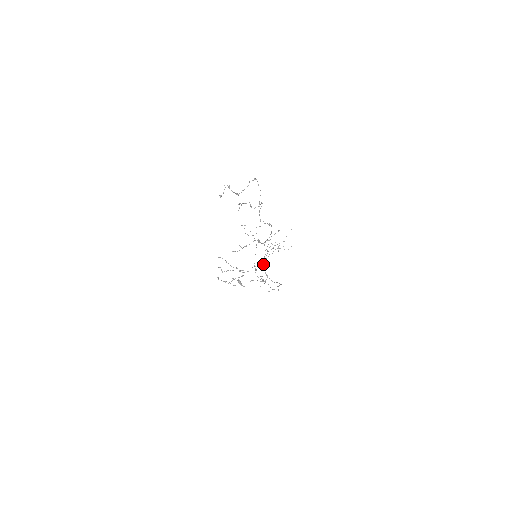
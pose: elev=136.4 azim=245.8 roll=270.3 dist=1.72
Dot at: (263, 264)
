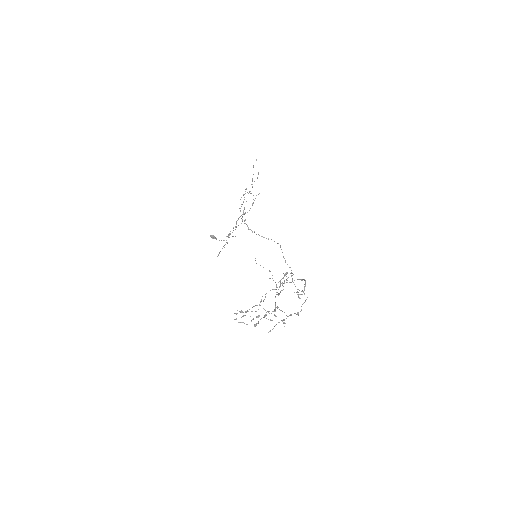
Dot at: occluded
